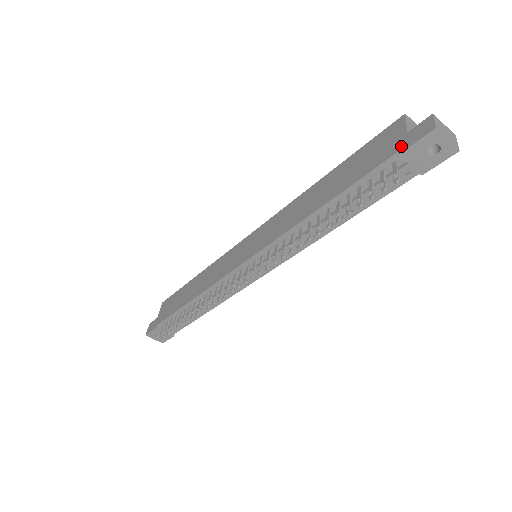
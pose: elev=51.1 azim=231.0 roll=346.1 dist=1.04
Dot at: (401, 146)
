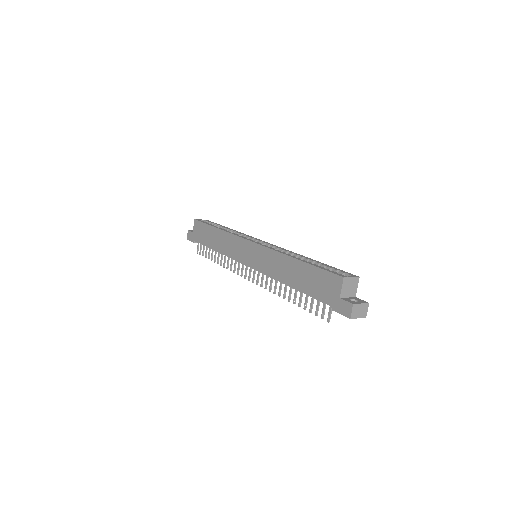
Dot at: (334, 305)
